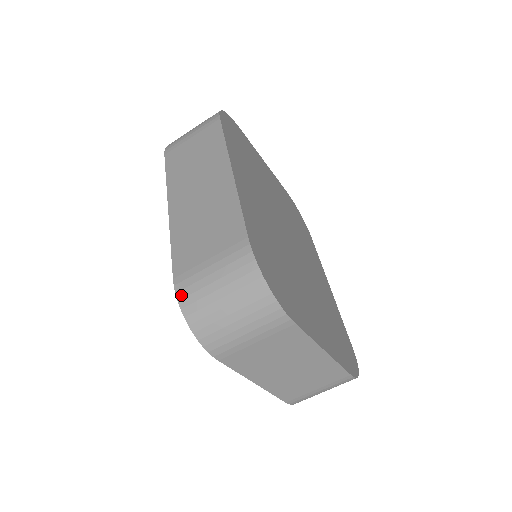
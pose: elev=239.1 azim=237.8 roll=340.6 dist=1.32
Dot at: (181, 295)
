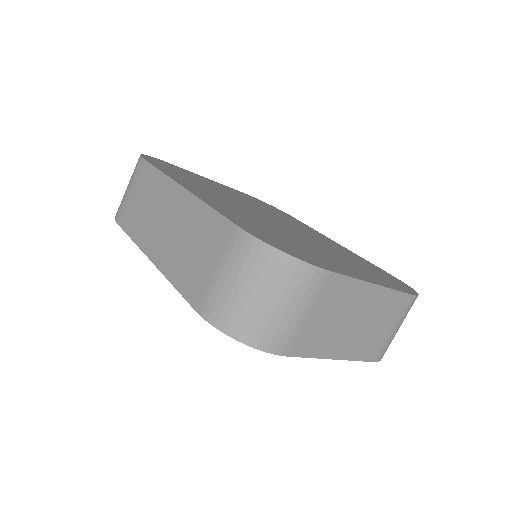
Dot at: (213, 319)
